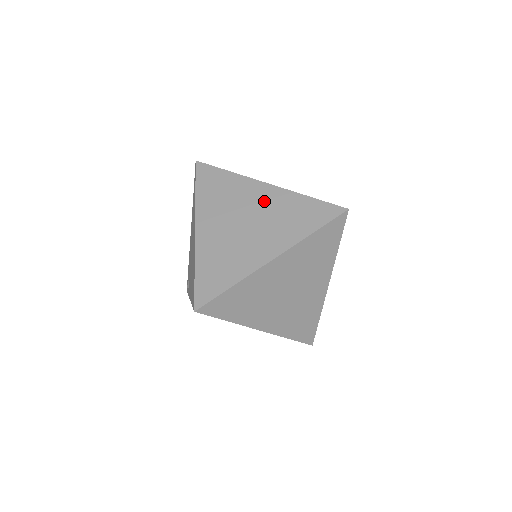
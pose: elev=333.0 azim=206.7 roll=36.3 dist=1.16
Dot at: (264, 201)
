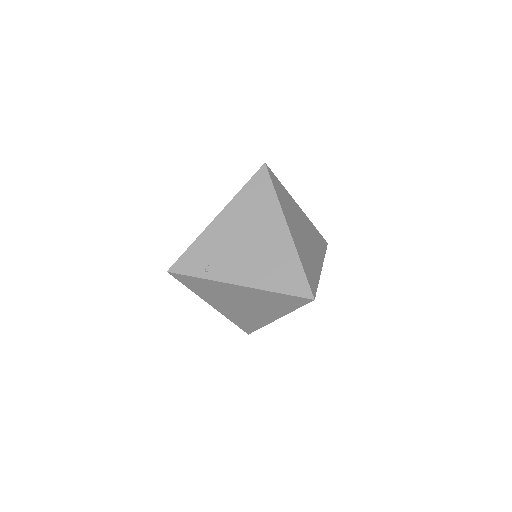
Dot at: (304, 221)
